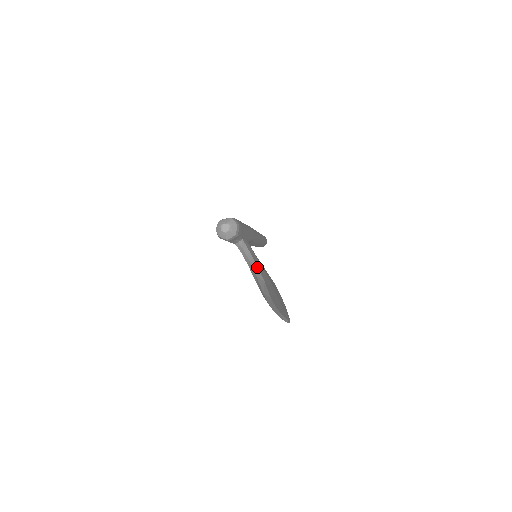
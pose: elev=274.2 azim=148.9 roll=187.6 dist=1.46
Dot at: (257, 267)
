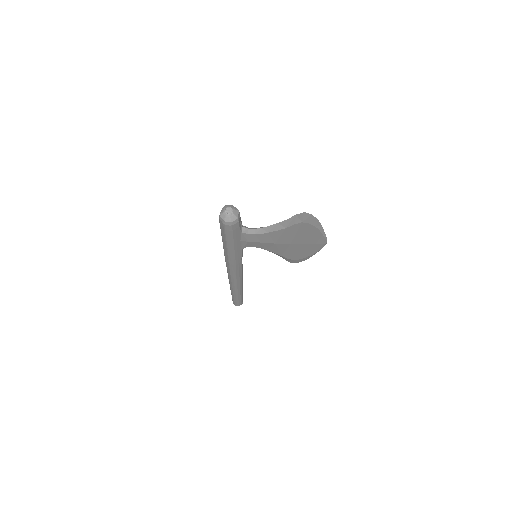
Dot at: occluded
